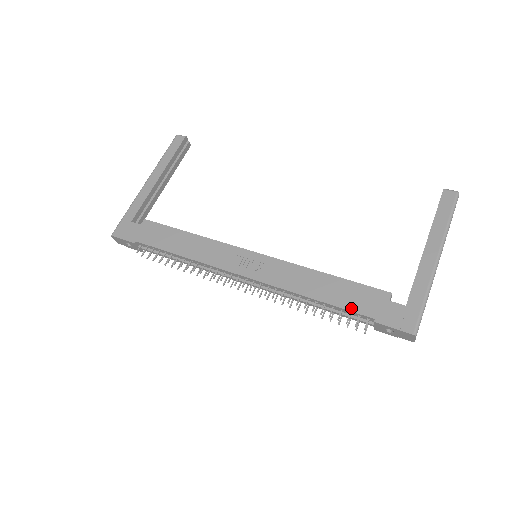
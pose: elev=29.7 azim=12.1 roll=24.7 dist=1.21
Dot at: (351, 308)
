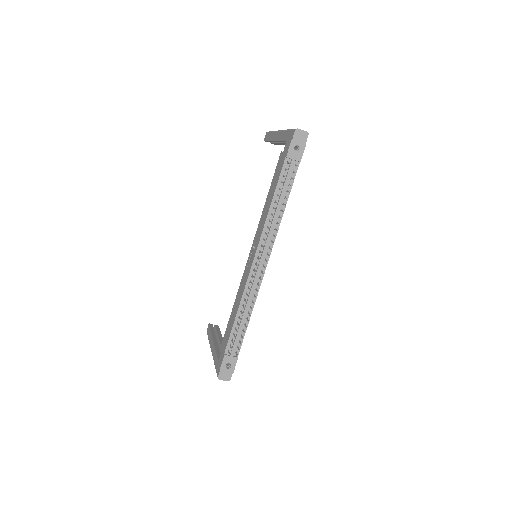
Dot at: (279, 175)
